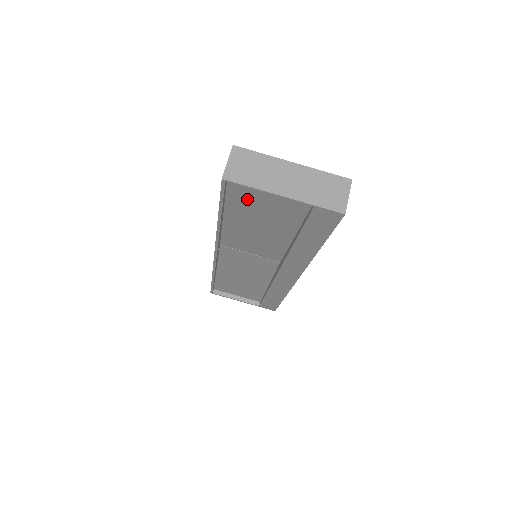
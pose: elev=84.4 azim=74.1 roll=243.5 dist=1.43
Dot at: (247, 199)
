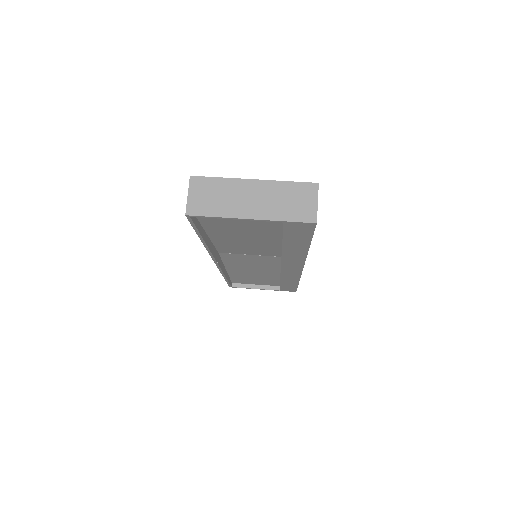
Dot at: (220, 221)
